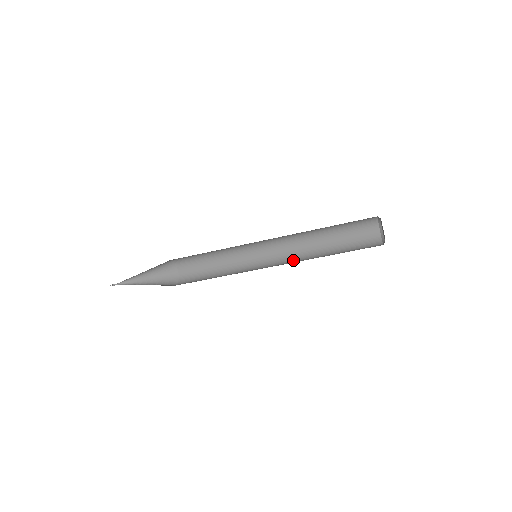
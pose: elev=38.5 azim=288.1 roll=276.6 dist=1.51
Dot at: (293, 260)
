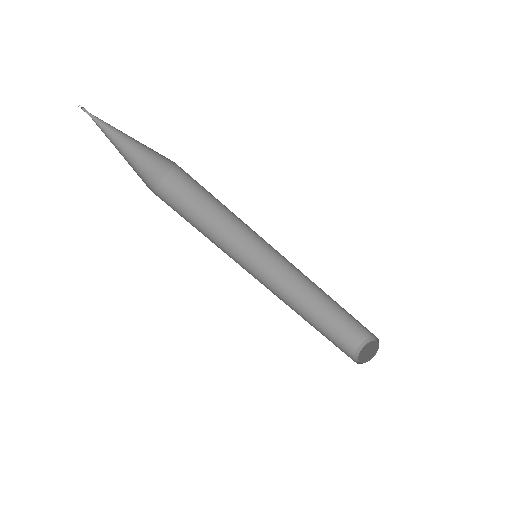
Dot at: occluded
